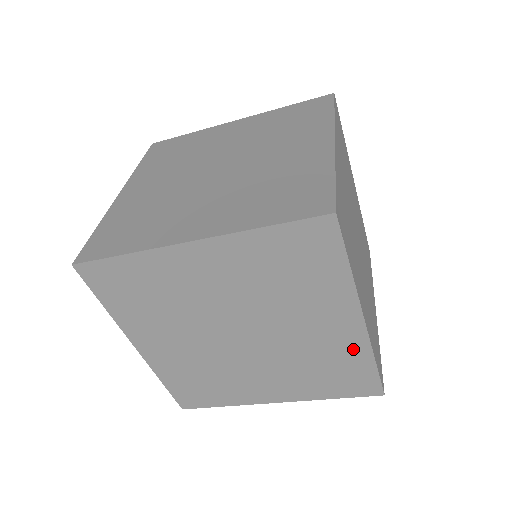
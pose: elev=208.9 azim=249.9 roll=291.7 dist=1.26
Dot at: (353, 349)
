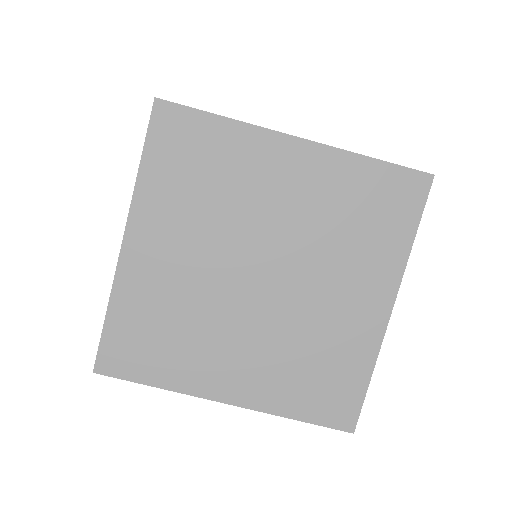
Dot at: (361, 346)
